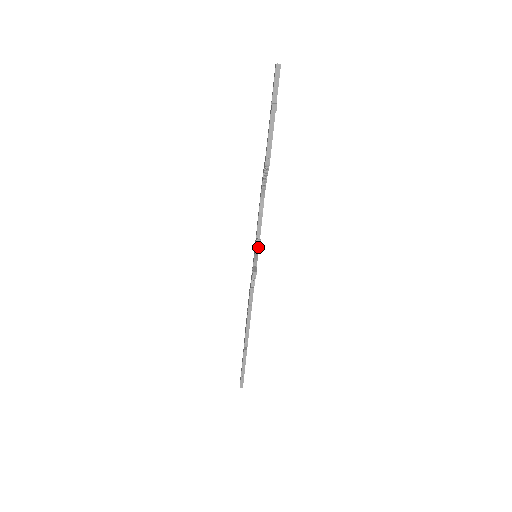
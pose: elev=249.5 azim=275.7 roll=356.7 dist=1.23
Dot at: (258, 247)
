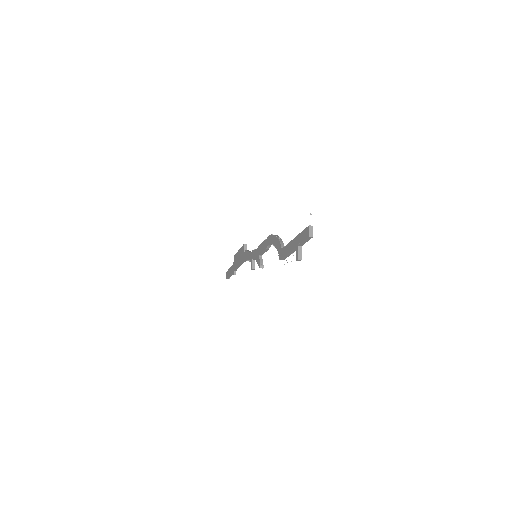
Dot at: occluded
